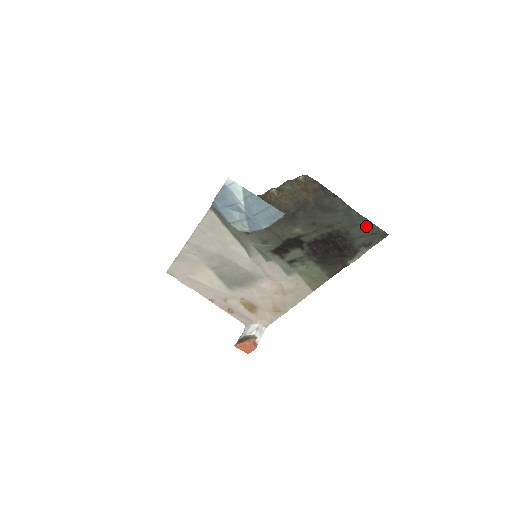
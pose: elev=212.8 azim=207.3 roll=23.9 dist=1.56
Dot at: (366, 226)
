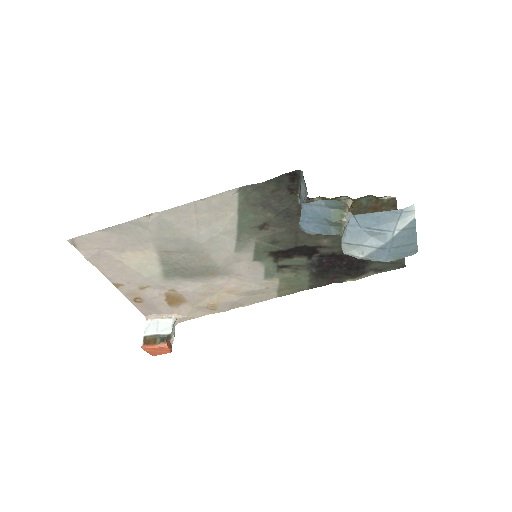
Dot at: occluded
